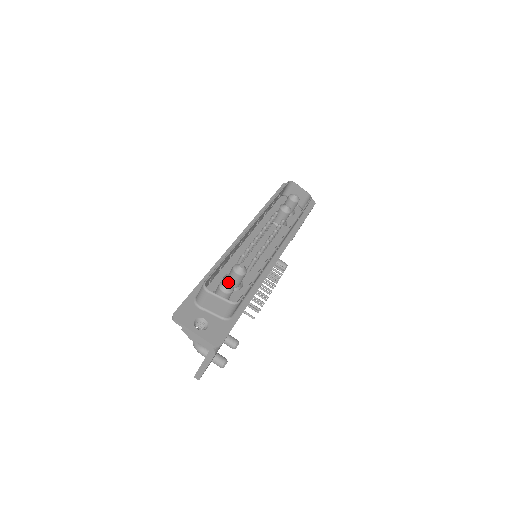
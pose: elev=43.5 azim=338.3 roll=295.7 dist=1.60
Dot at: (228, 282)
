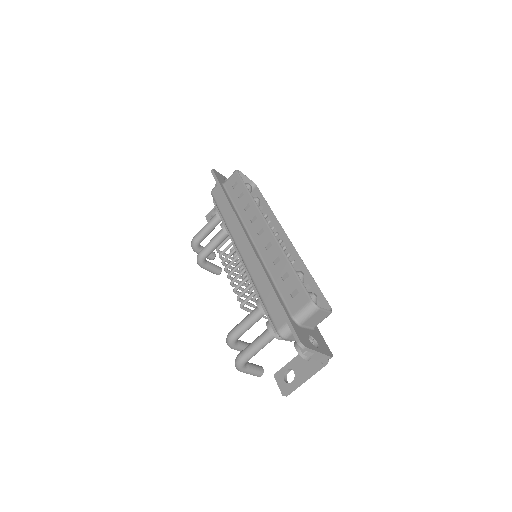
Dot at: (314, 293)
